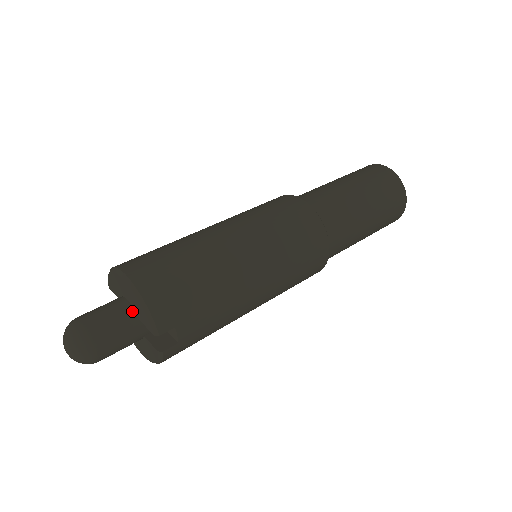
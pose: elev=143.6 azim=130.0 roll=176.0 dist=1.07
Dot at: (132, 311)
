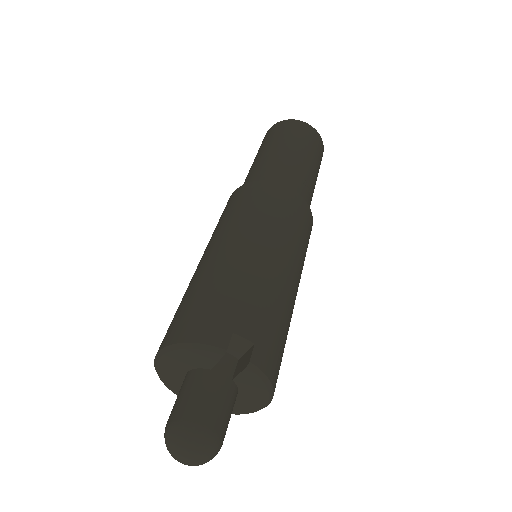
Dot at: (197, 371)
